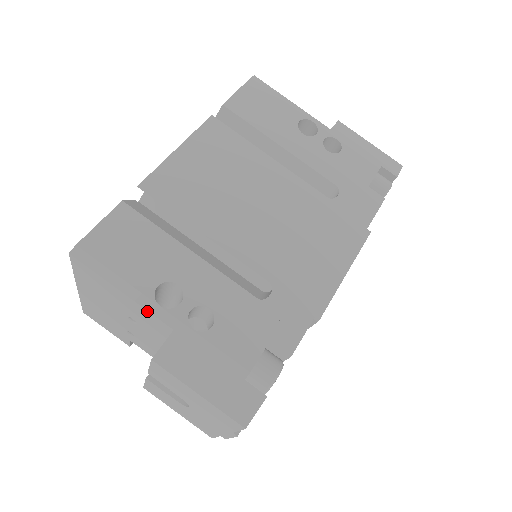
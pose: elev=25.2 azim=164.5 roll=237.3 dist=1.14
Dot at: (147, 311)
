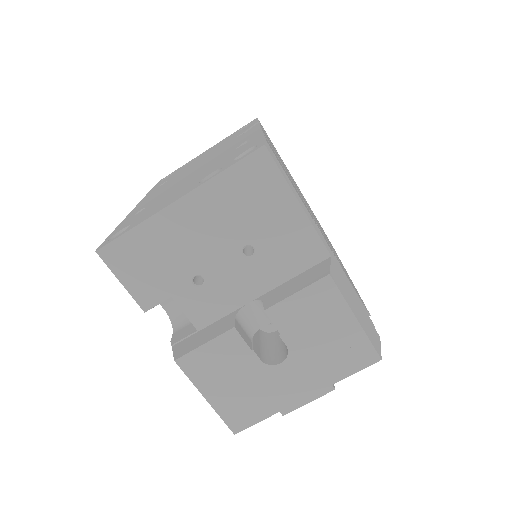
Dot at: (314, 231)
